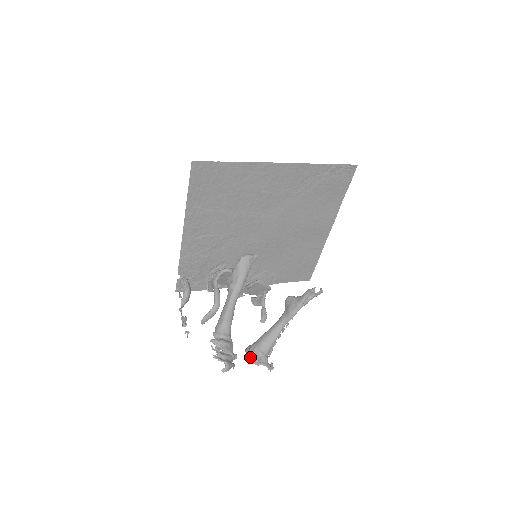
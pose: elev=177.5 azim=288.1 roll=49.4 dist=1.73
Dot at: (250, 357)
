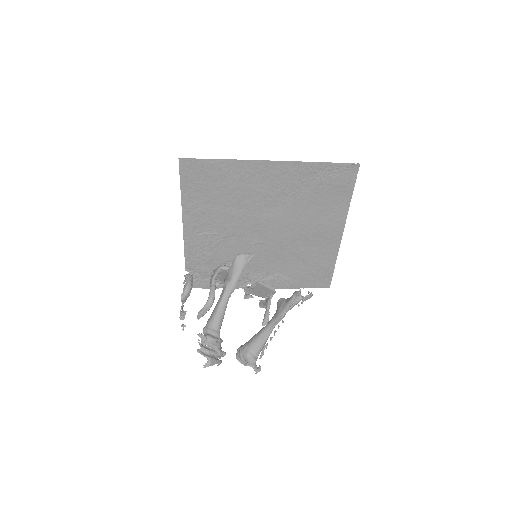
Dot at: (239, 356)
